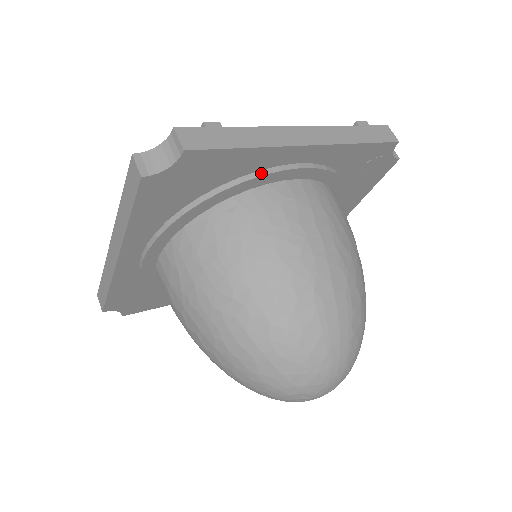
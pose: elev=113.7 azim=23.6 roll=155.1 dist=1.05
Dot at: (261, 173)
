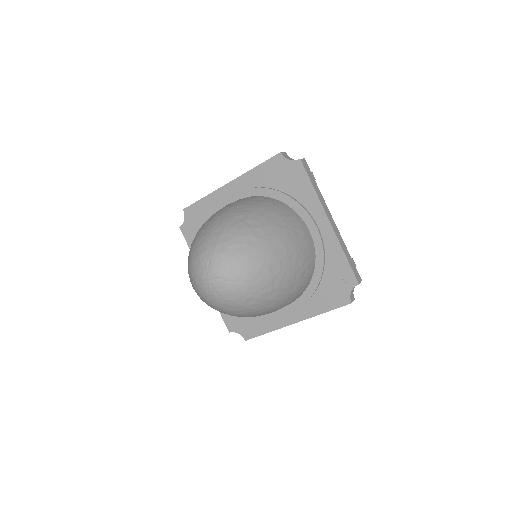
Dot at: (305, 209)
